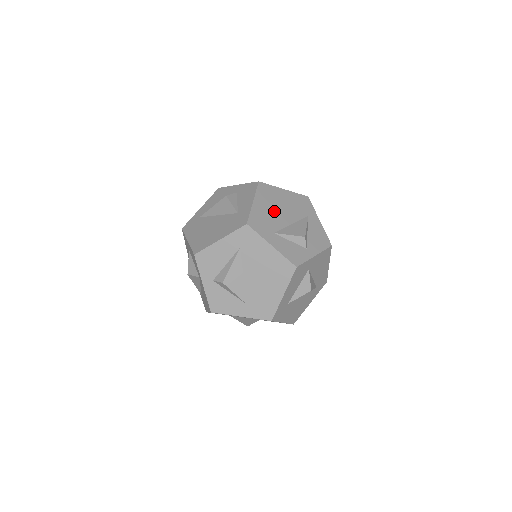
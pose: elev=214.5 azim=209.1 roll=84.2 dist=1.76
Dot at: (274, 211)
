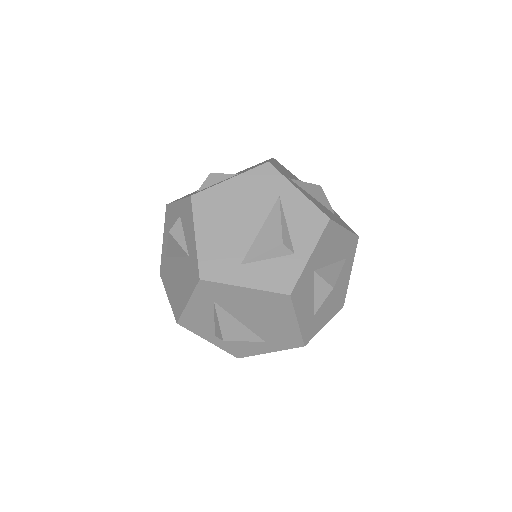
Dot at: (228, 228)
